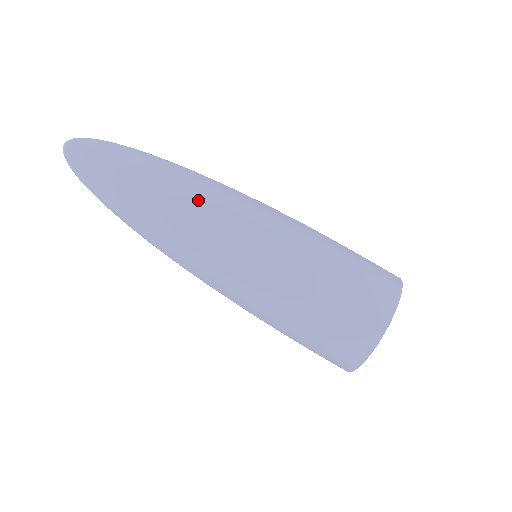
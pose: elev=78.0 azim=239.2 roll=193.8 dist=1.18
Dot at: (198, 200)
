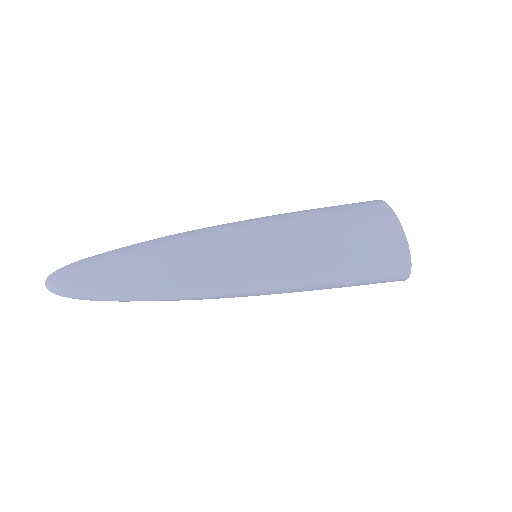
Dot at: (178, 236)
